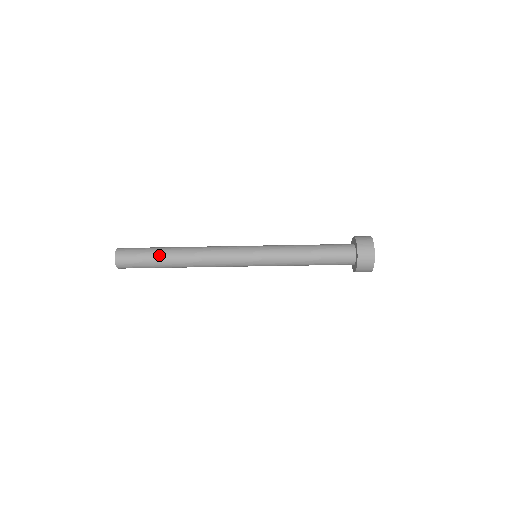
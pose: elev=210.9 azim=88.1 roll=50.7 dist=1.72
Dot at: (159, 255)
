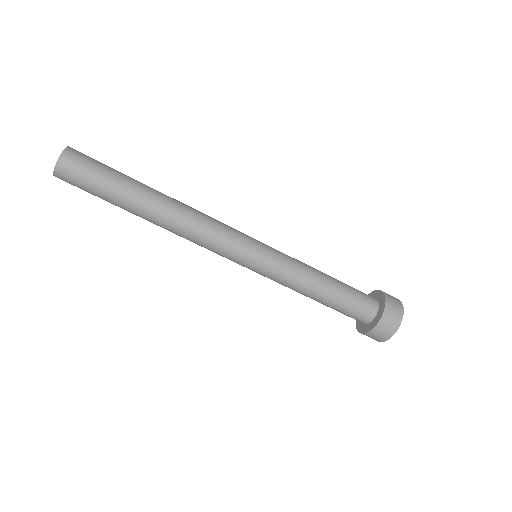
Dot at: occluded
